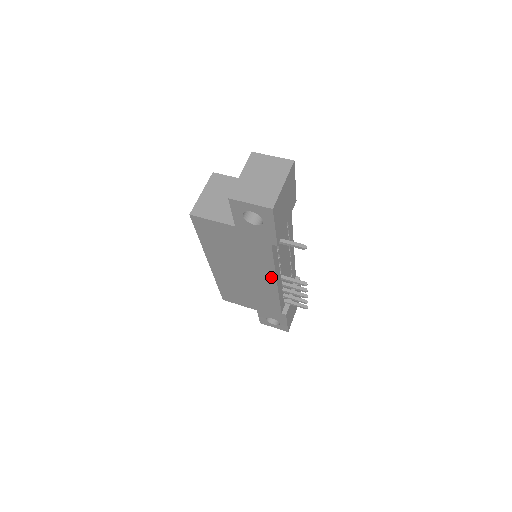
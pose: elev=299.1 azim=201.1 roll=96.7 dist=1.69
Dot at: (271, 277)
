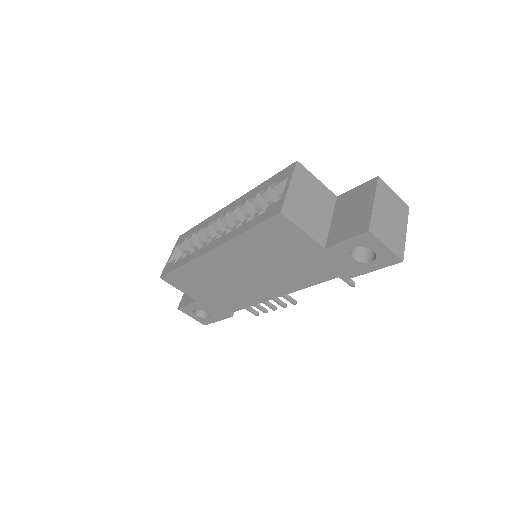
Dot at: (280, 292)
